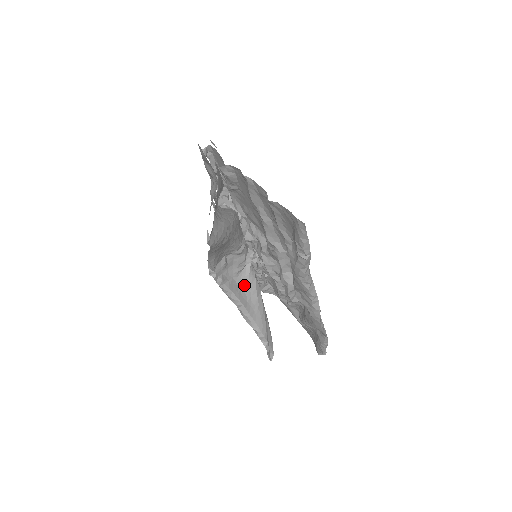
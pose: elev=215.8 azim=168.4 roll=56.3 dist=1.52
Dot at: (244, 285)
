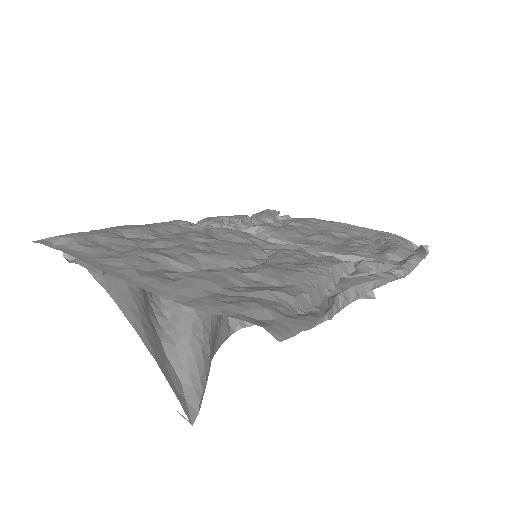
Dot at: occluded
